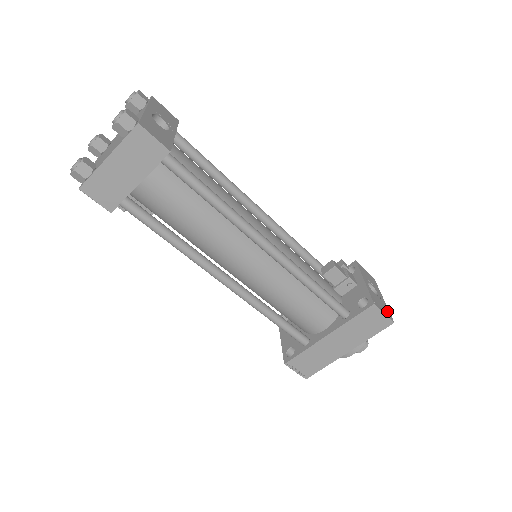
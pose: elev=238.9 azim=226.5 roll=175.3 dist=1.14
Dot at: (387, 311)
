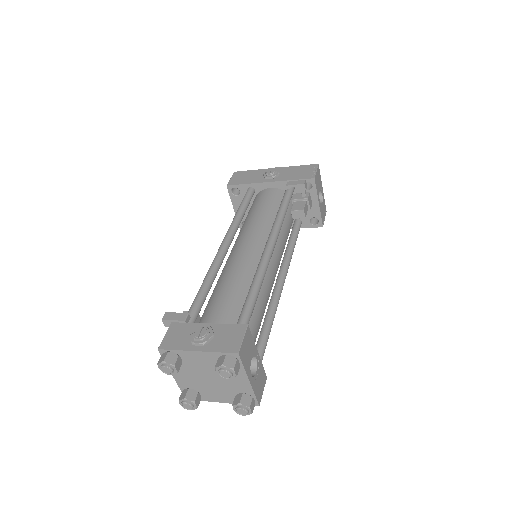
Dot at: (325, 207)
